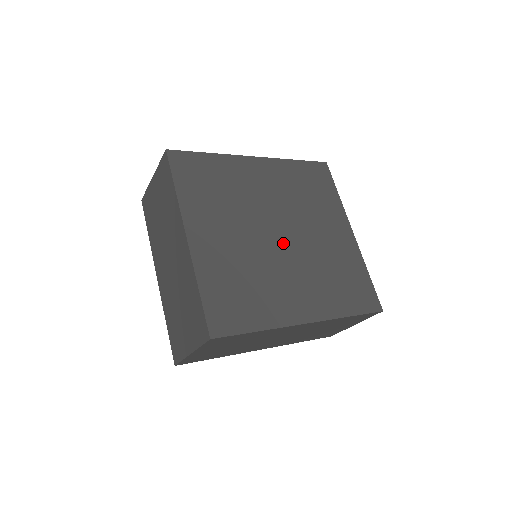
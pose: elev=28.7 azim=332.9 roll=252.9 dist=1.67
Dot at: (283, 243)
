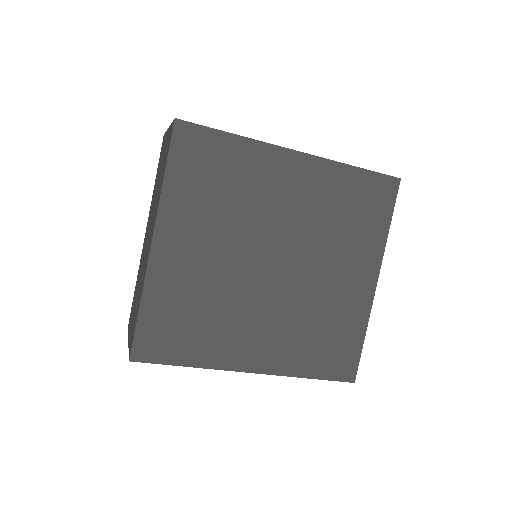
Dot at: (272, 276)
